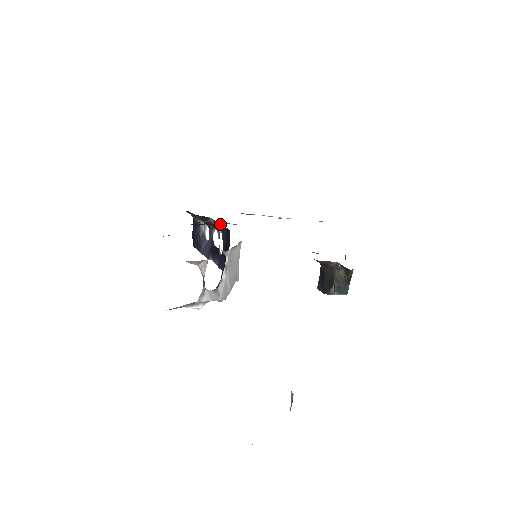
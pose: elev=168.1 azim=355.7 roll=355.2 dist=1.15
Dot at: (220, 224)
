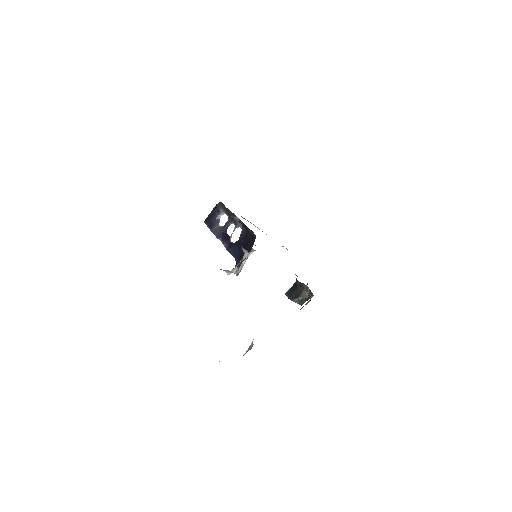
Dot at: occluded
